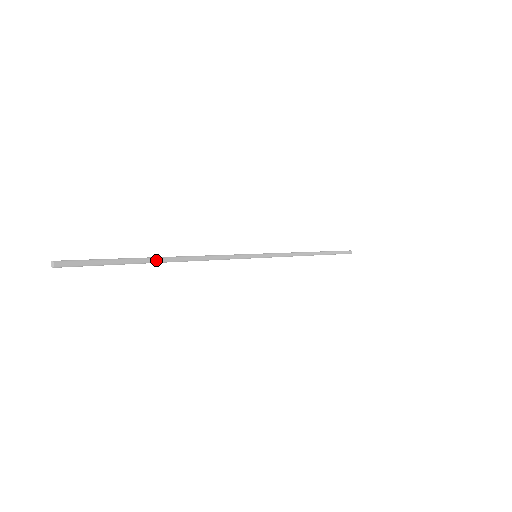
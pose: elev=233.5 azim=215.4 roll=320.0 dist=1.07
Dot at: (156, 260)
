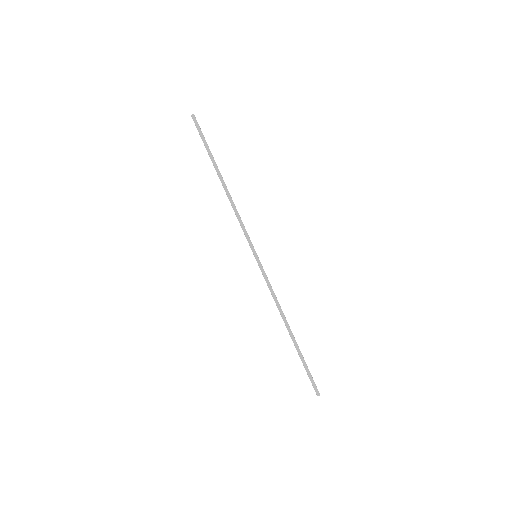
Dot at: (218, 169)
